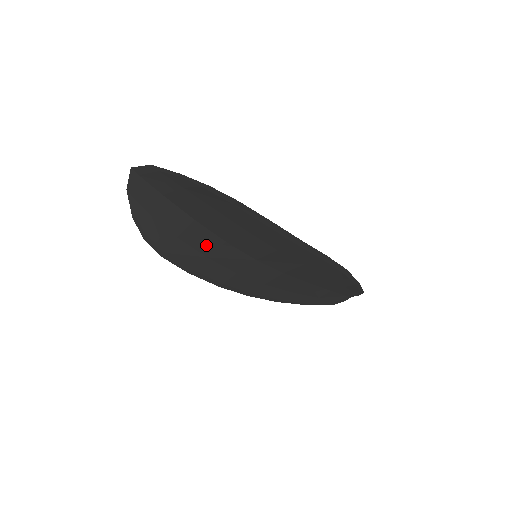
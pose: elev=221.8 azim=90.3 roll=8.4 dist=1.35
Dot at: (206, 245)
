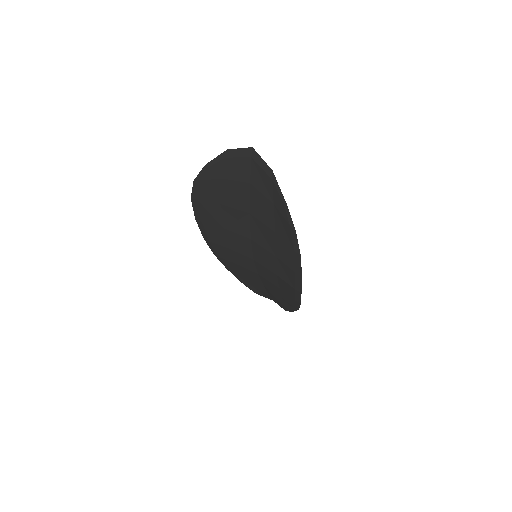
Dot at: (234, 225)
